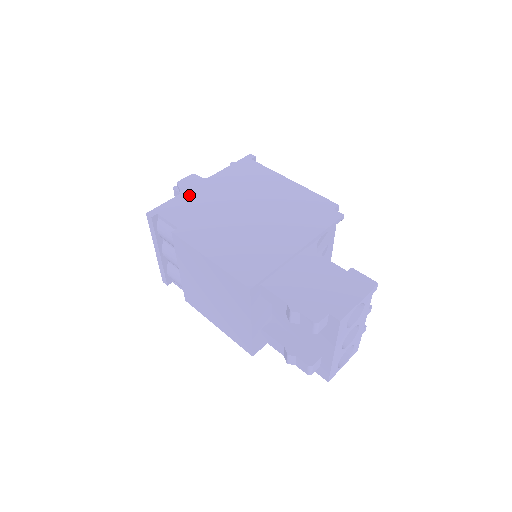
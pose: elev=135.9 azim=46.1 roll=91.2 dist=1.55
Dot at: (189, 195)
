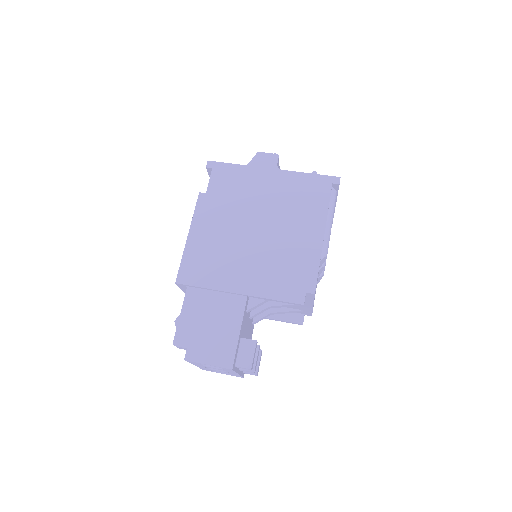
Dot at: (248, 172)
